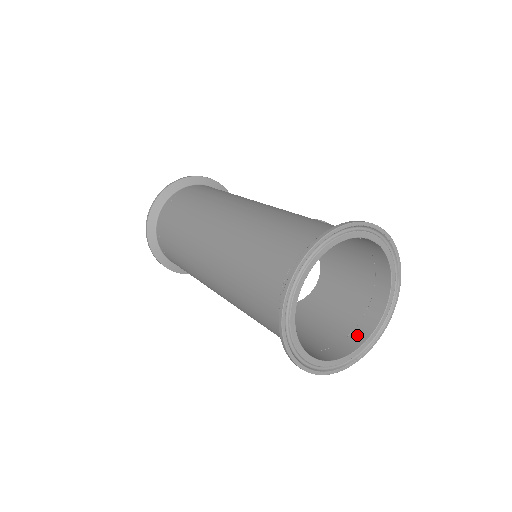
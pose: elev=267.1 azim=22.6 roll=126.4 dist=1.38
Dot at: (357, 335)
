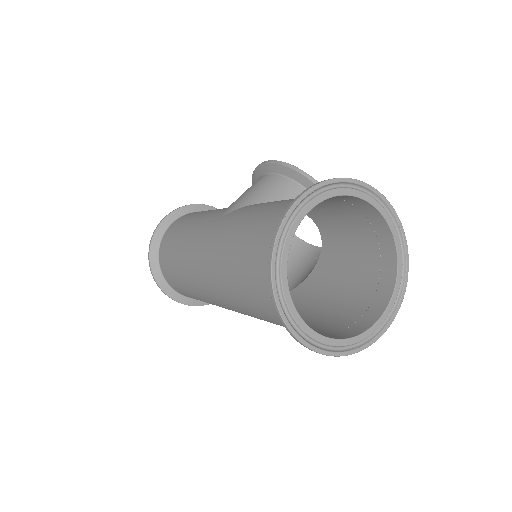
Dot at: (386, 254)
